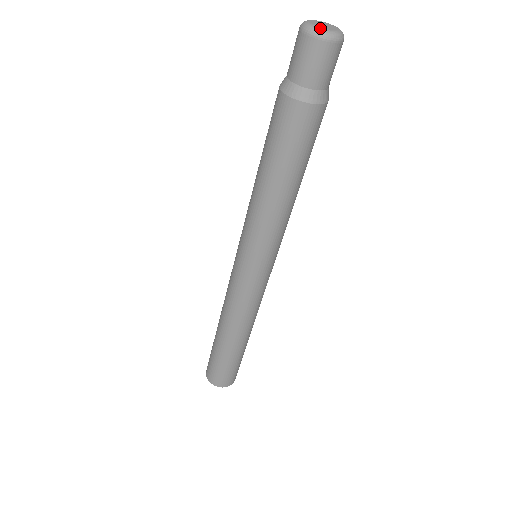
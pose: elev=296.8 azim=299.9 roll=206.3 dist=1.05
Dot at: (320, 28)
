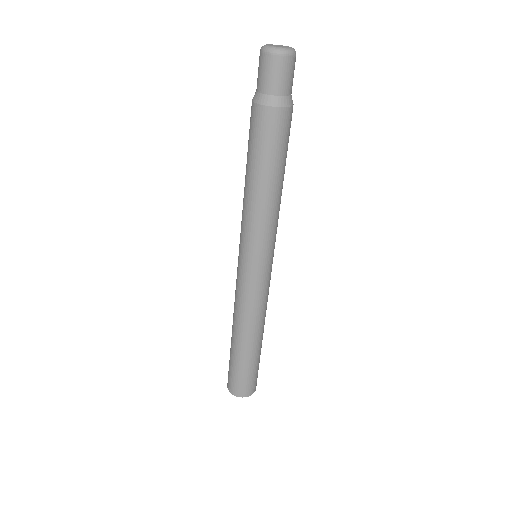
Dot at: (274, 47)
